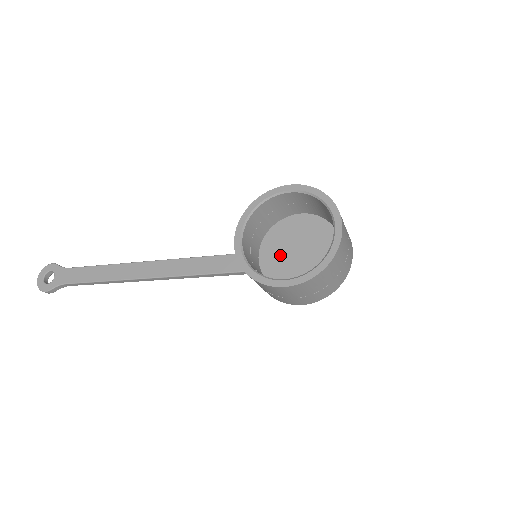
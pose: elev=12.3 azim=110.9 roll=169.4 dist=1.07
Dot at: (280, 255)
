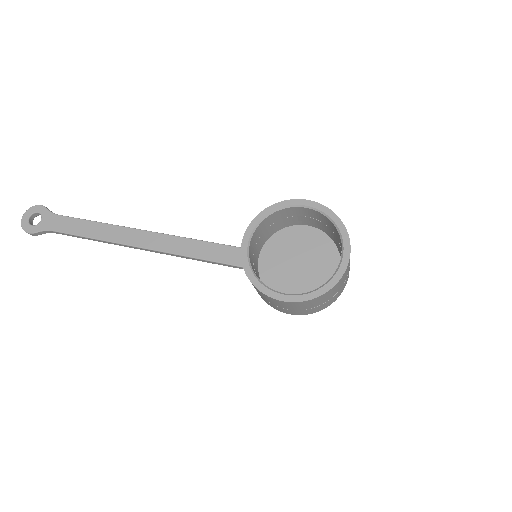
Dot at: (280, 262)
